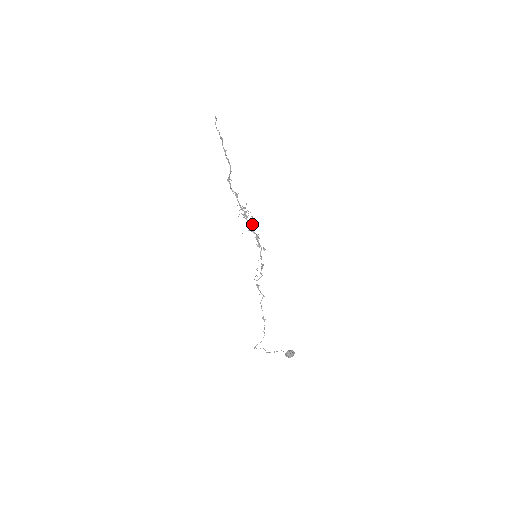
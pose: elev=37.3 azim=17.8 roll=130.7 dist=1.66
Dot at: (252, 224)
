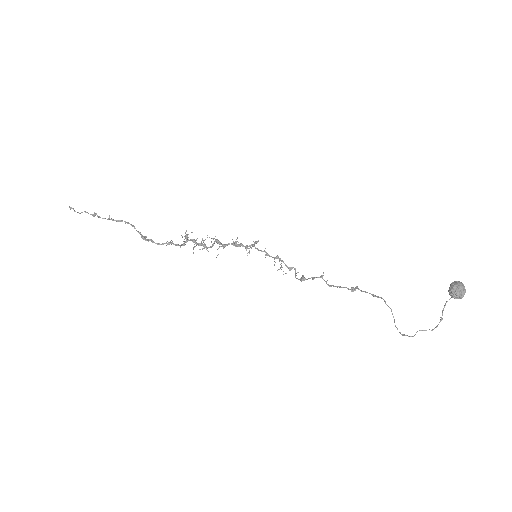
Dot at: (215, 241)
